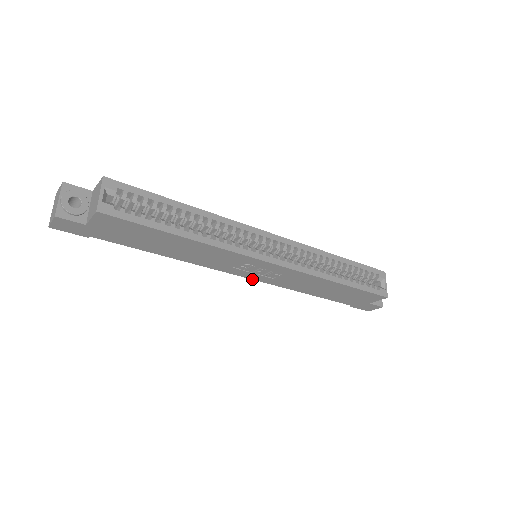
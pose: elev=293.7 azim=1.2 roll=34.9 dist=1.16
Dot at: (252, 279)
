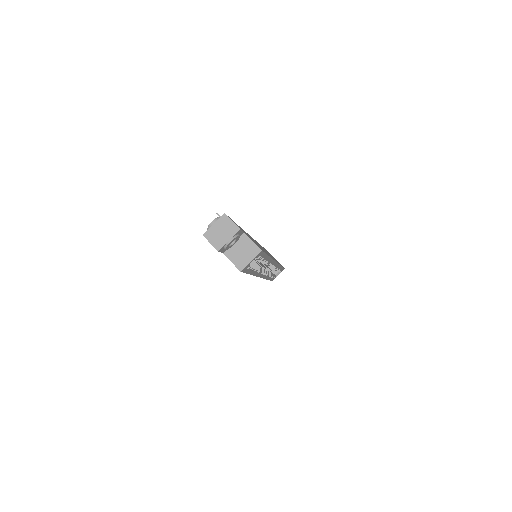
Dot at: occluded
